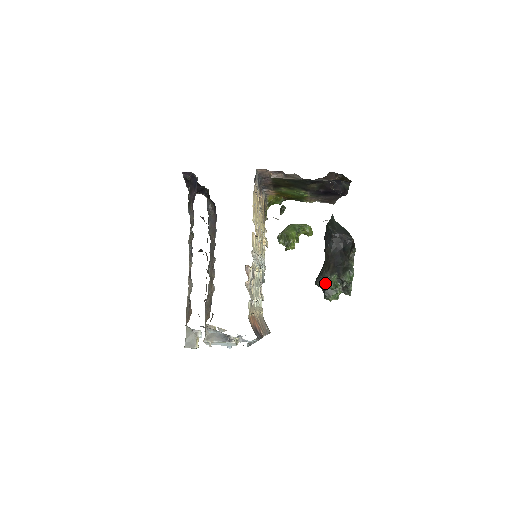
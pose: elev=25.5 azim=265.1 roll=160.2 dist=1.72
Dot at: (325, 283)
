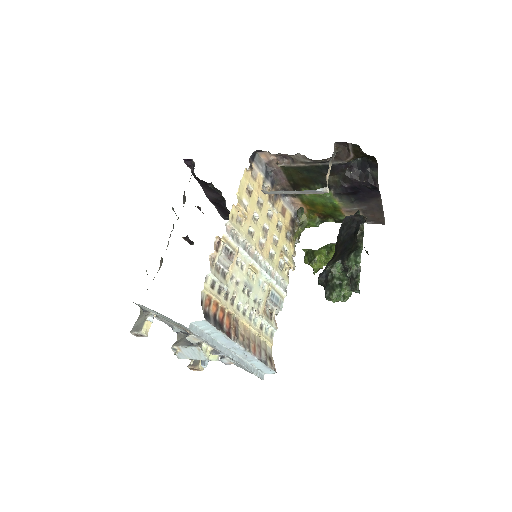
Dot at: (327, 277)
